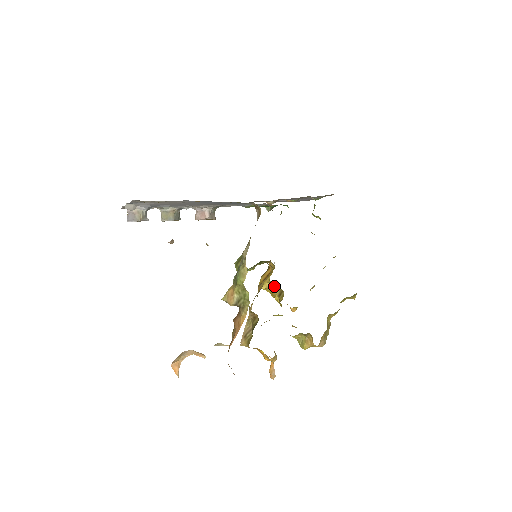
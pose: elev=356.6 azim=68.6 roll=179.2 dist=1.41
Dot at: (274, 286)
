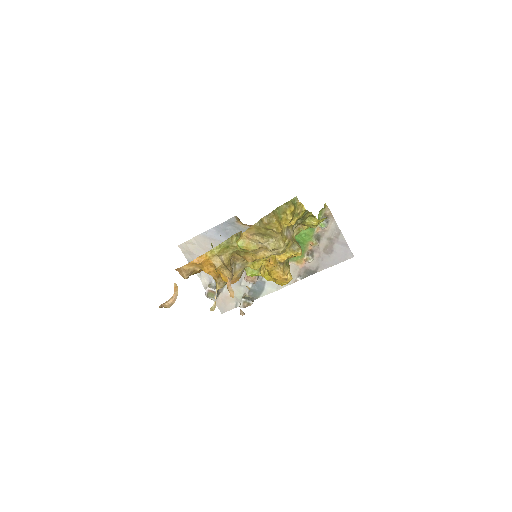
Dot at: occluded
